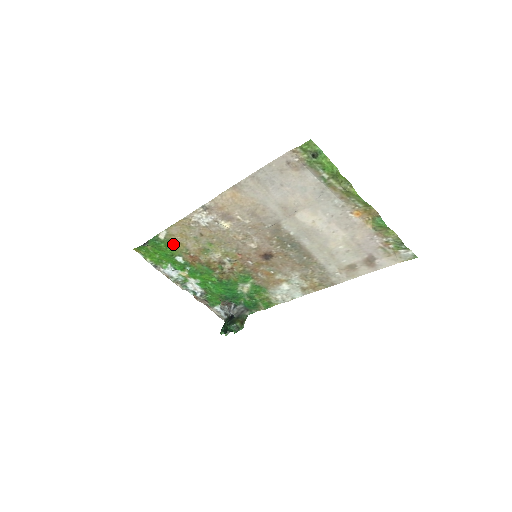
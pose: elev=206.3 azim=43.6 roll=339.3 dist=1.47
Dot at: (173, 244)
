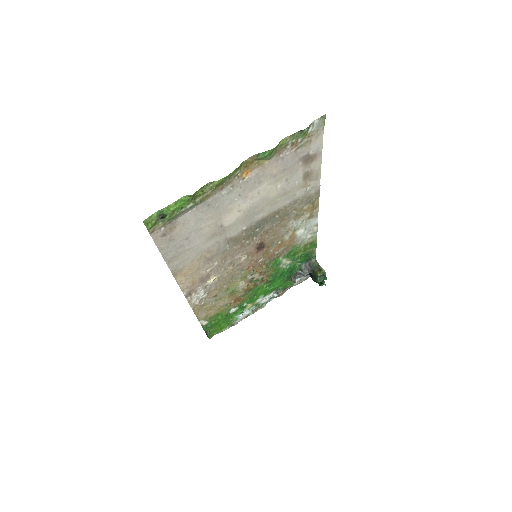
Dot at: (216, 315)
